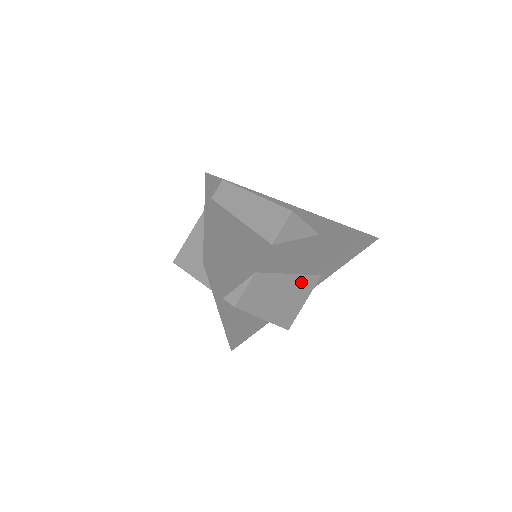
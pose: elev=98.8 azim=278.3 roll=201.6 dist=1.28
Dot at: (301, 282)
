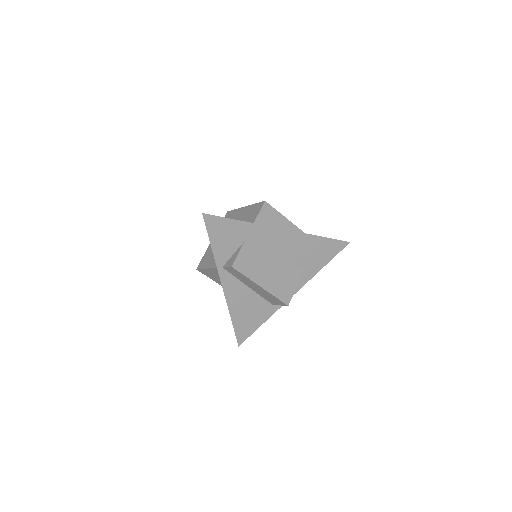
Dot at: occluded
